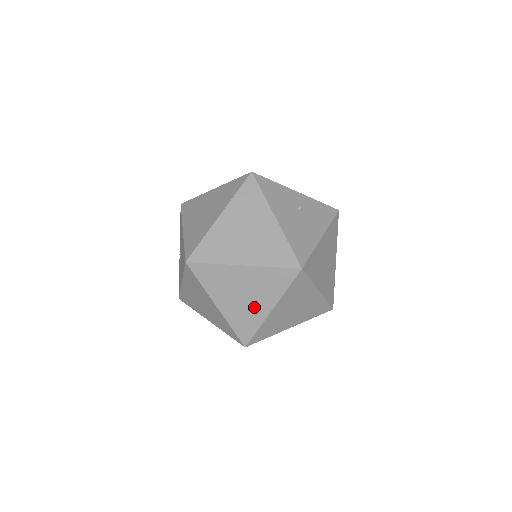
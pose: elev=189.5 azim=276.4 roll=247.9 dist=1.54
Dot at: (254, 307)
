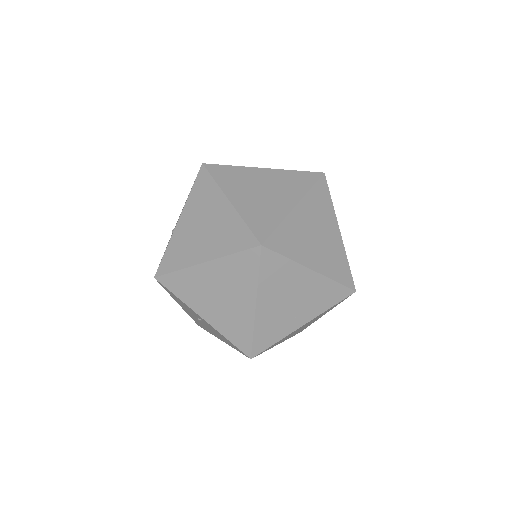
Dot at: (275, 202)
